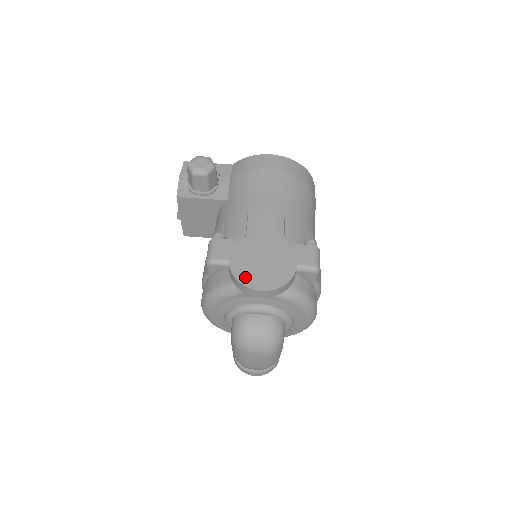
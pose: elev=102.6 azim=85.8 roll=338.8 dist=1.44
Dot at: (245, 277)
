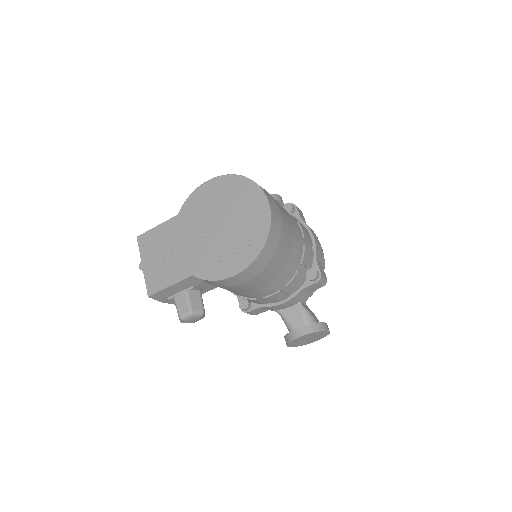
Dot at: (303, 344)
